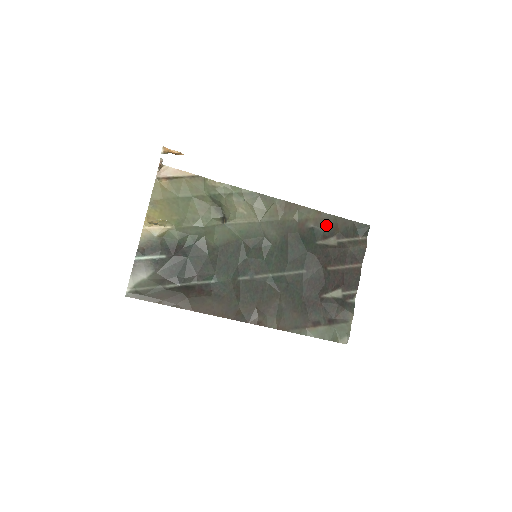
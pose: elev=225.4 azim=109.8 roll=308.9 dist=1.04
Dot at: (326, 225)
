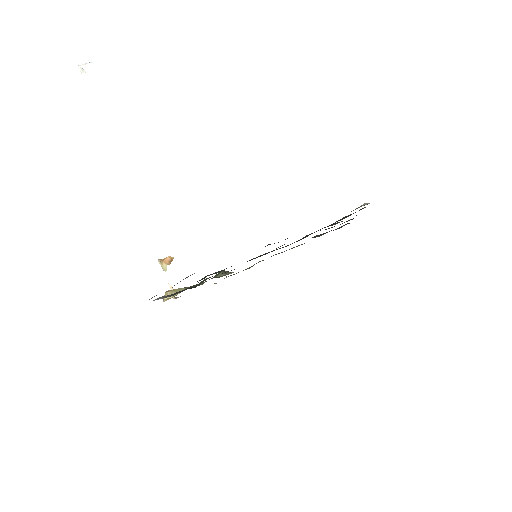
Dot at: occluded
